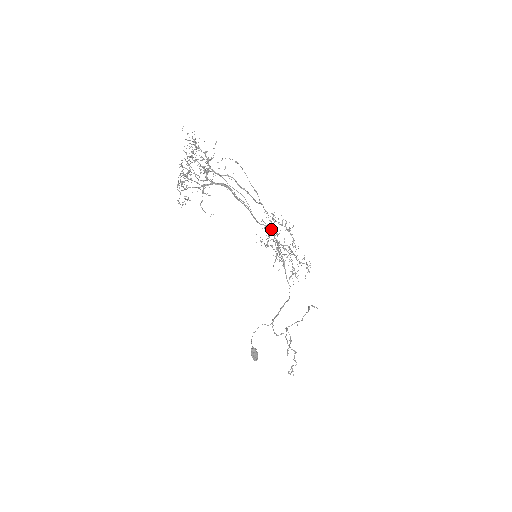
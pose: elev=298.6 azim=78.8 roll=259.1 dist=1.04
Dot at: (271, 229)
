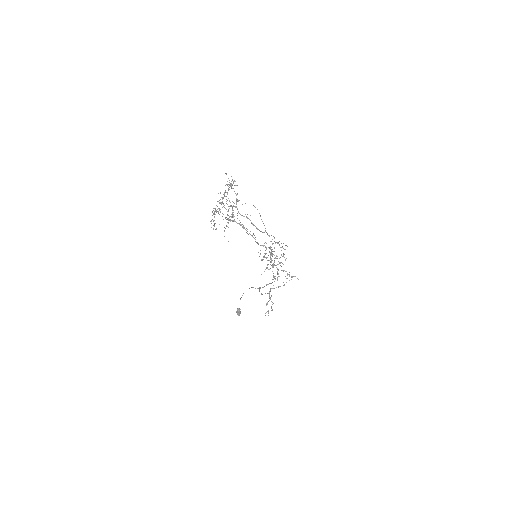
Dot at: (269, 247)
